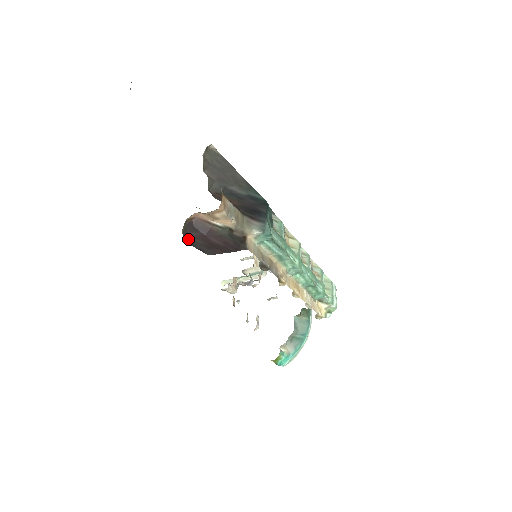
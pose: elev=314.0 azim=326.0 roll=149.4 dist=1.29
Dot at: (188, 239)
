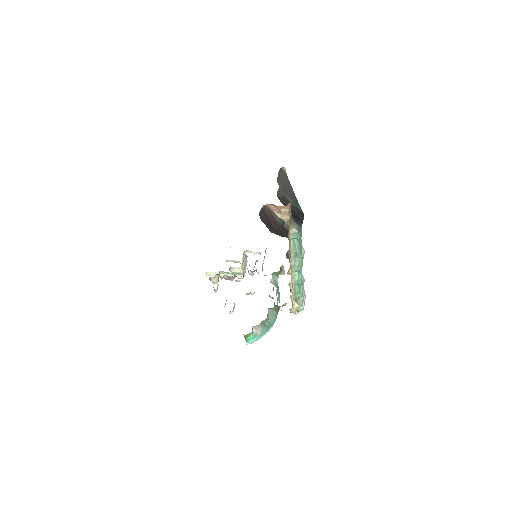
Dot at: (261, 218)
